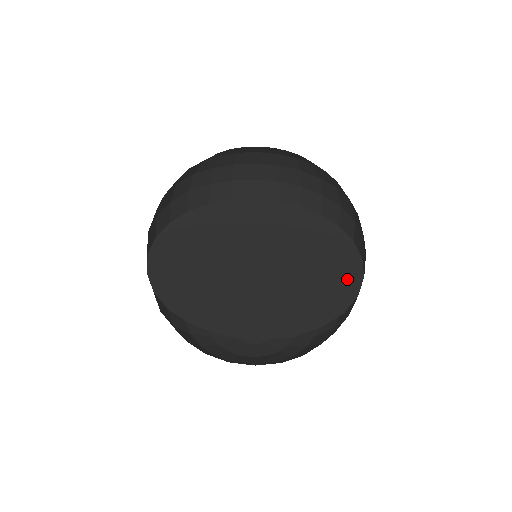
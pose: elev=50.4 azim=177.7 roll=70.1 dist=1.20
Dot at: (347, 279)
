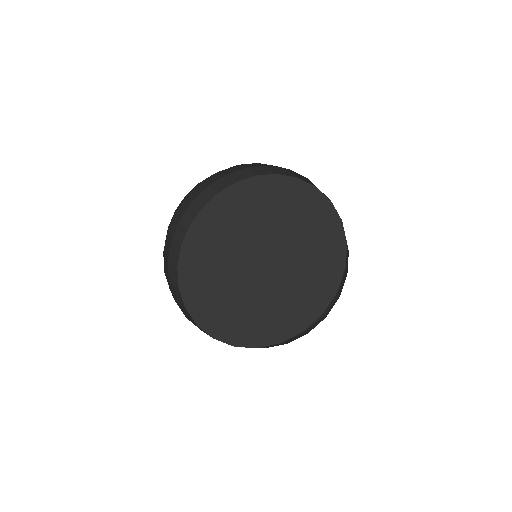
Dot at: (307, 311)
